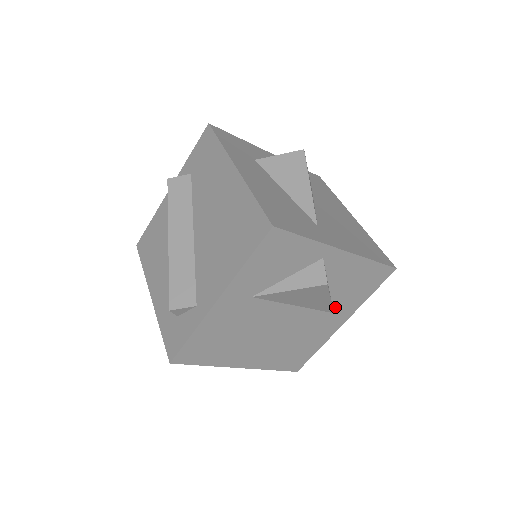
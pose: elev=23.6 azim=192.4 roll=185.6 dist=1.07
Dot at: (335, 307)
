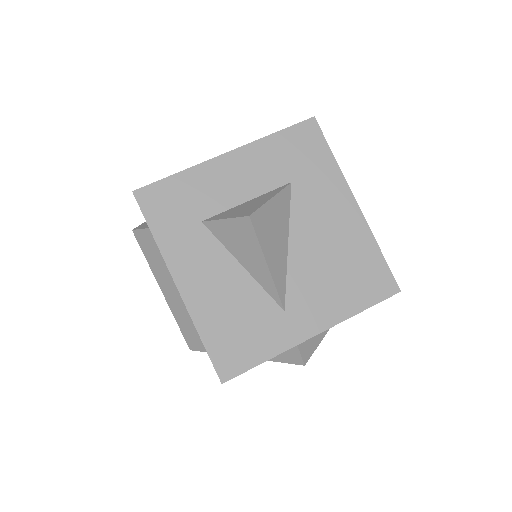
Dot at: occluded
